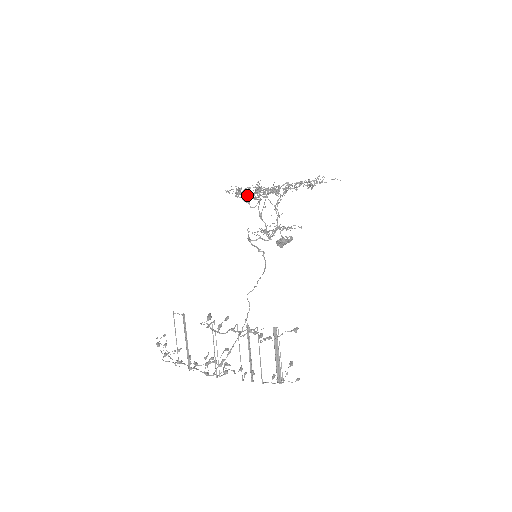
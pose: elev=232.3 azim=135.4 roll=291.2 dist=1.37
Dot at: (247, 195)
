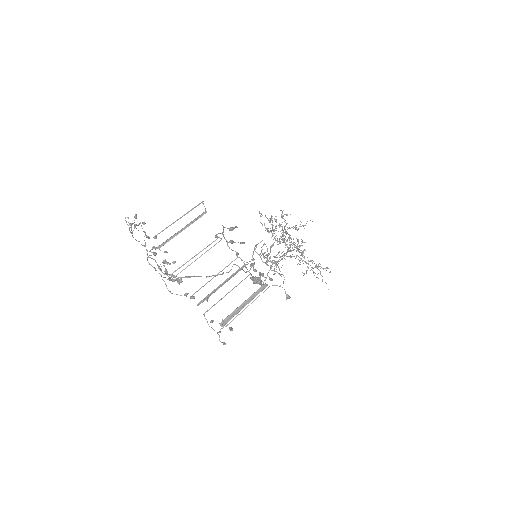
Dot at: occluded
